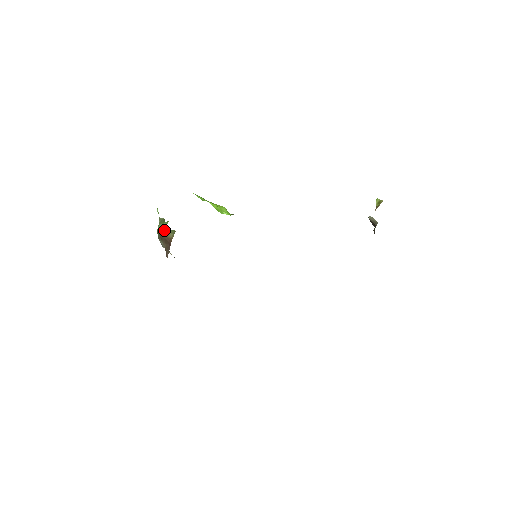
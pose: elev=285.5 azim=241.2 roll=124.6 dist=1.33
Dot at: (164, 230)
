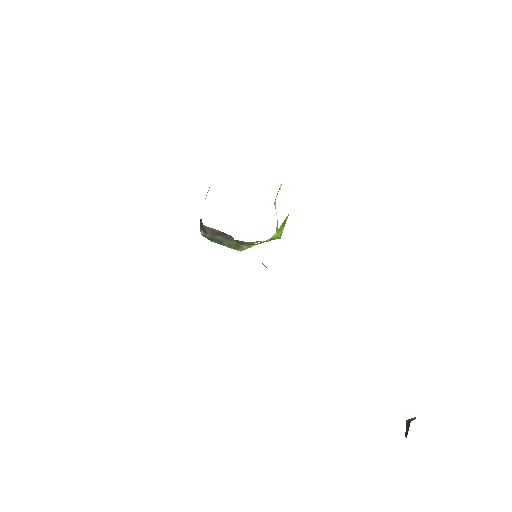
Dot at: occluded
